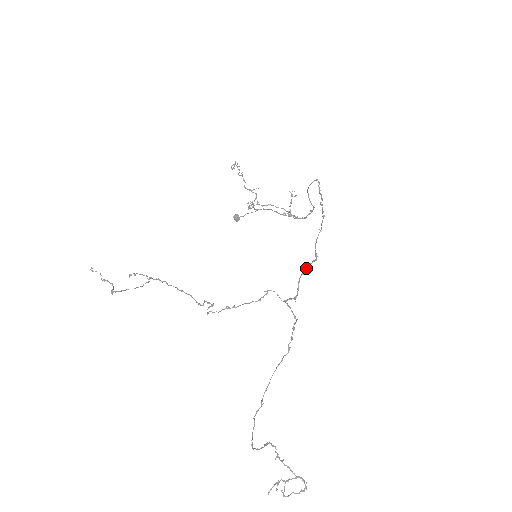
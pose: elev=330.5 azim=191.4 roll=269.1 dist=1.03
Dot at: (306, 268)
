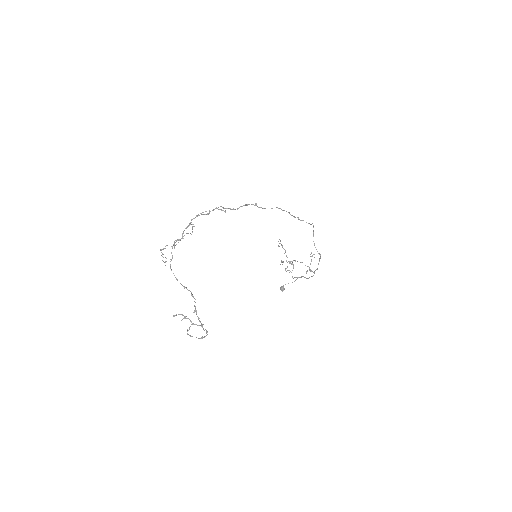
Dot at: occluded
